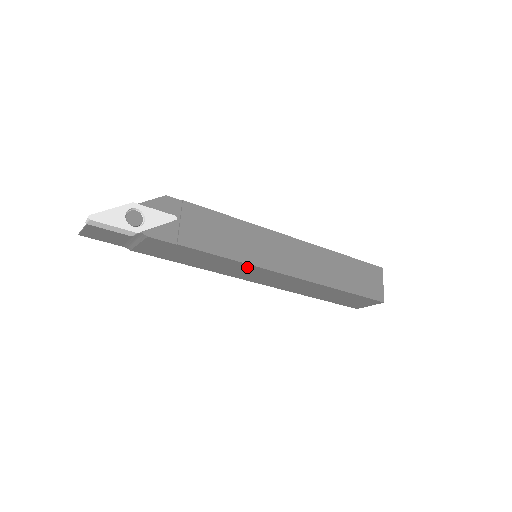
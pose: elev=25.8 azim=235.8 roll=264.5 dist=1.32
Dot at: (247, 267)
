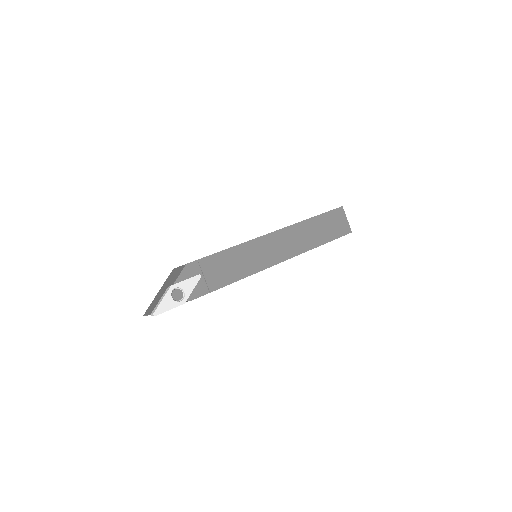
Dot at: occluded
